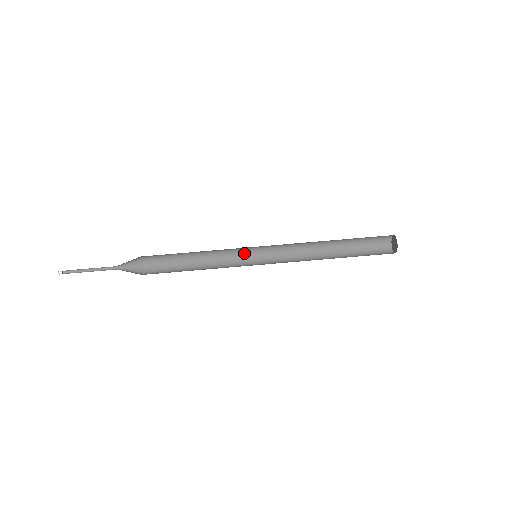
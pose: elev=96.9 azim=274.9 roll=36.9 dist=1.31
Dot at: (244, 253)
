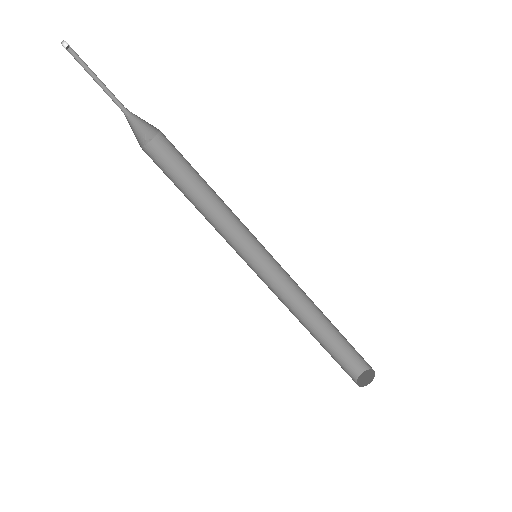
Dot at: (242, 245)
